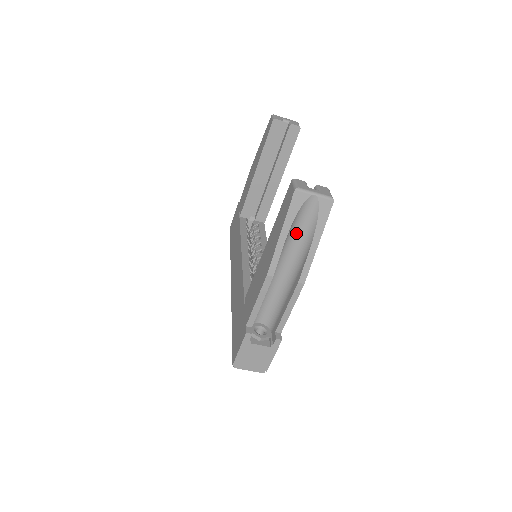
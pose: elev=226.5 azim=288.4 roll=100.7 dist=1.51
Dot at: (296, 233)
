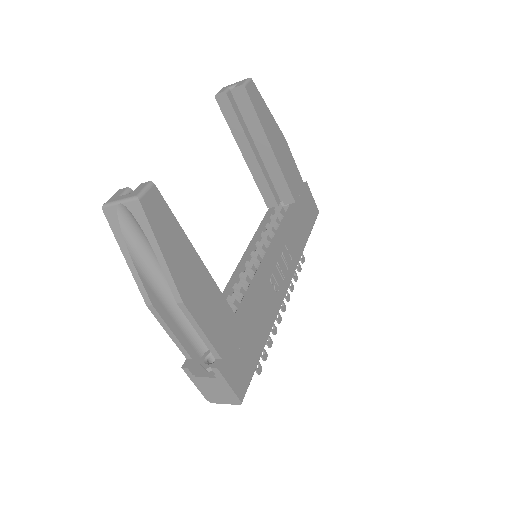
Dot at: (148, 248)
